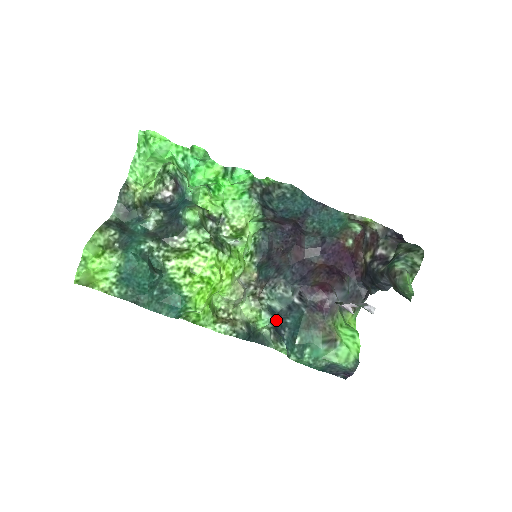
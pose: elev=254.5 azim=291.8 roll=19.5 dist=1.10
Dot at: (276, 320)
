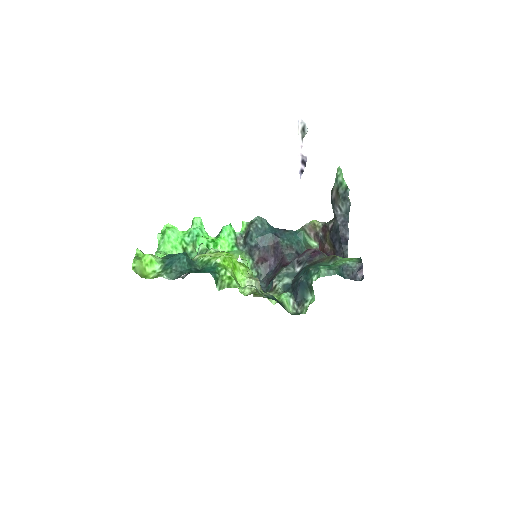
Dot at: (293, 289)
